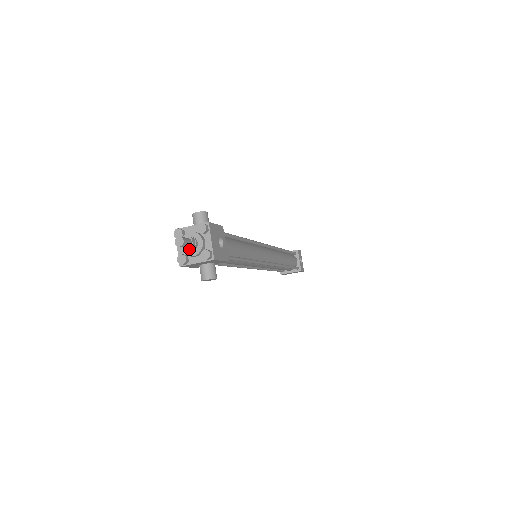
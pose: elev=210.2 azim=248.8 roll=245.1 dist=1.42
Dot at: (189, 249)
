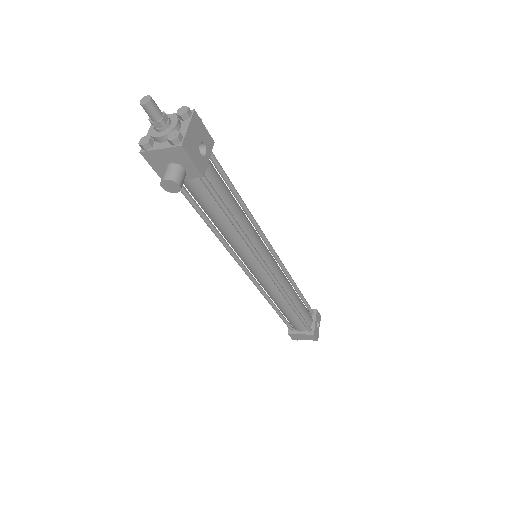
Dot at: (157, 128)
